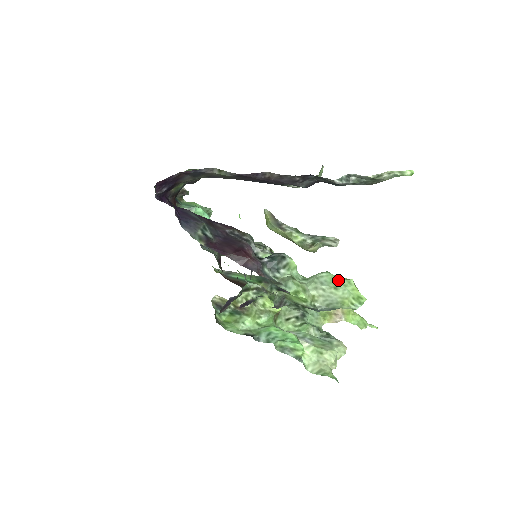
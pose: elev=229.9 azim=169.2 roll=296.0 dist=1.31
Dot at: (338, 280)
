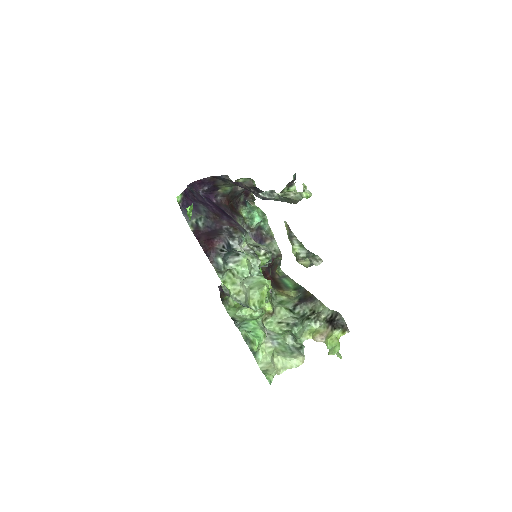
Dot at: (260, 283)
